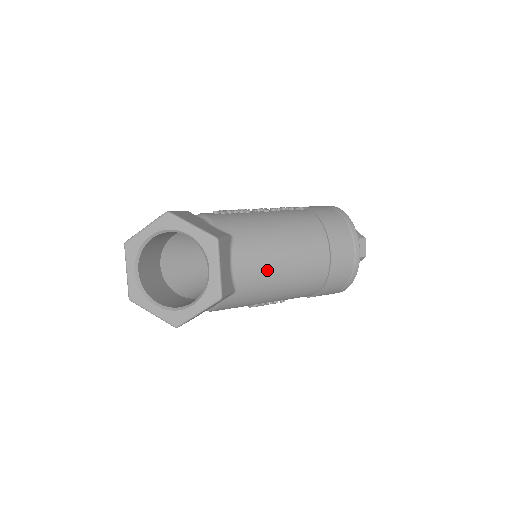
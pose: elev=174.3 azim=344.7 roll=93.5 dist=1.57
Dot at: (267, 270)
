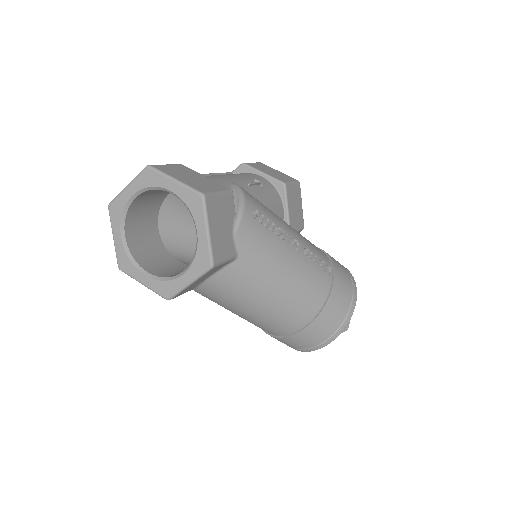
Dot at: (236, 301)
